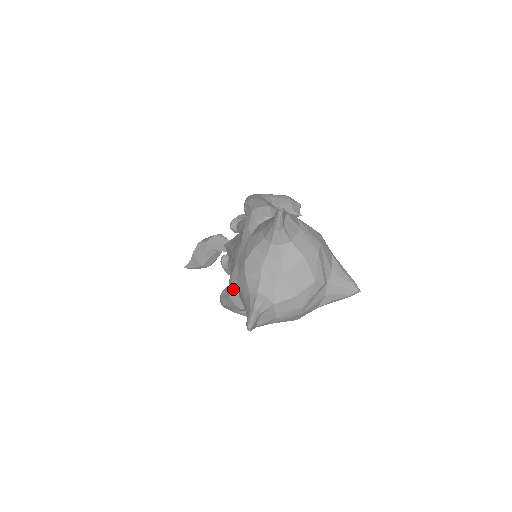
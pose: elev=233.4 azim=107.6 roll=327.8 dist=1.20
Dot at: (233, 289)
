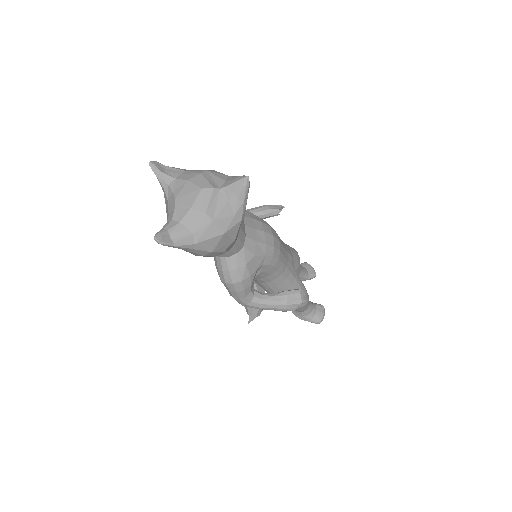
Dot at: (217, 271)
